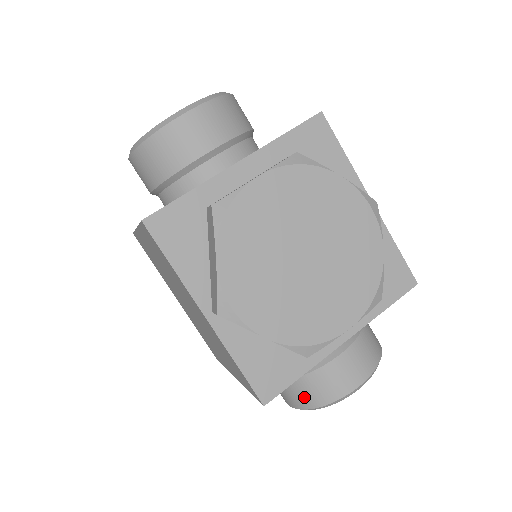
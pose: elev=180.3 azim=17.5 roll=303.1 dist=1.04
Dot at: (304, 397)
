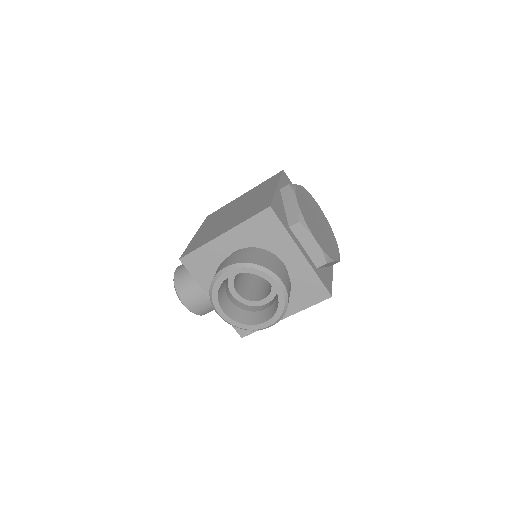
Dot at: (252, 258)
